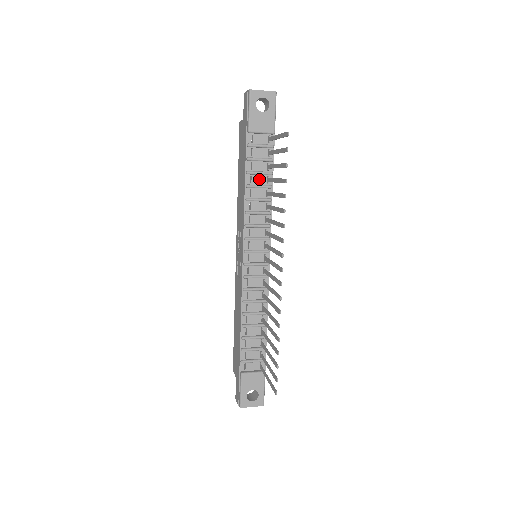
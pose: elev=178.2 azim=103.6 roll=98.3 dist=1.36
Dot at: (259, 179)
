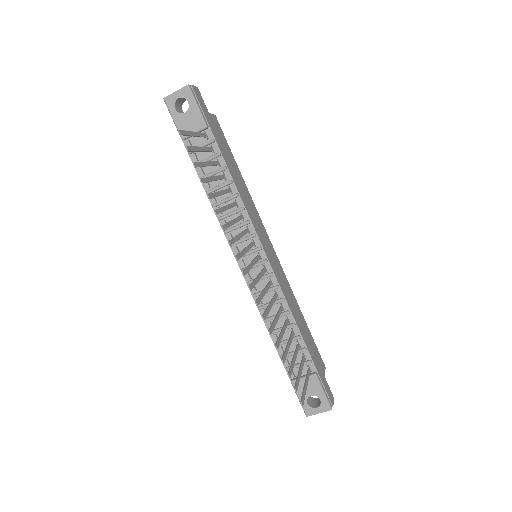
Dot at: occluded
